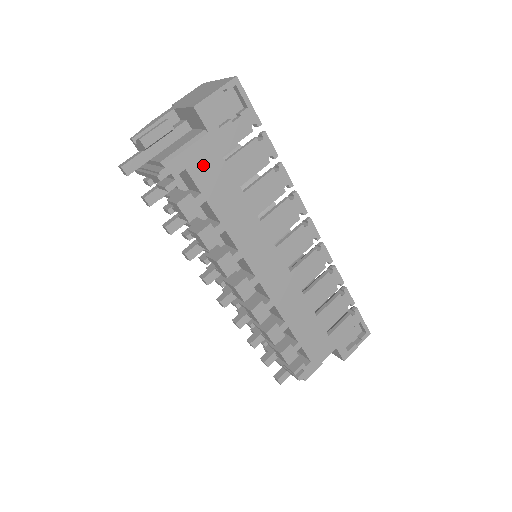
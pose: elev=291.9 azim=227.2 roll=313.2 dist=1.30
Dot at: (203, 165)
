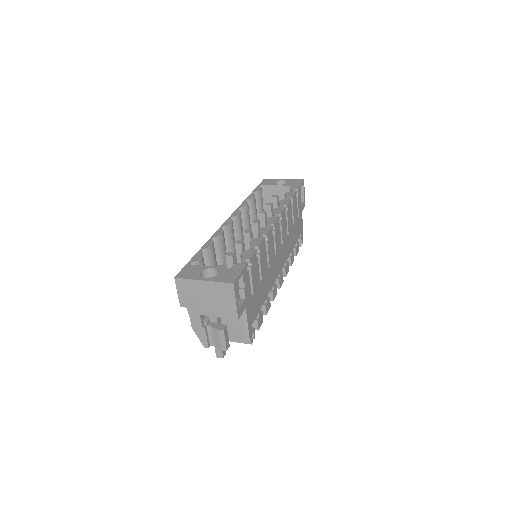
Dot at: (252, 312)
